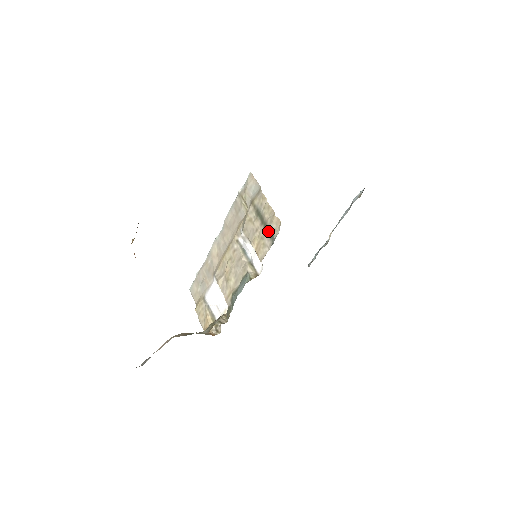
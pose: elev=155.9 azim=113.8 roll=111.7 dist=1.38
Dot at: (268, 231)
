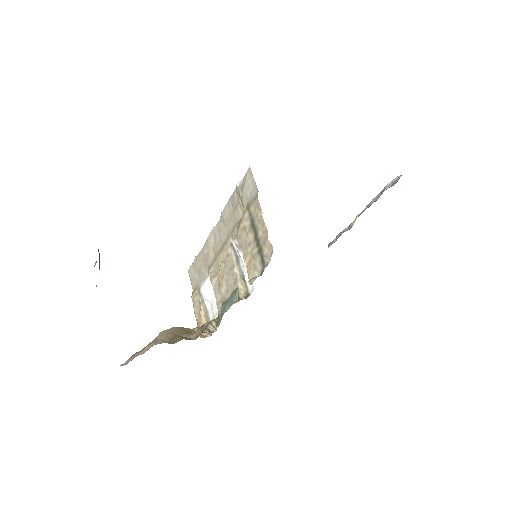
Dot at: (260, 252)
